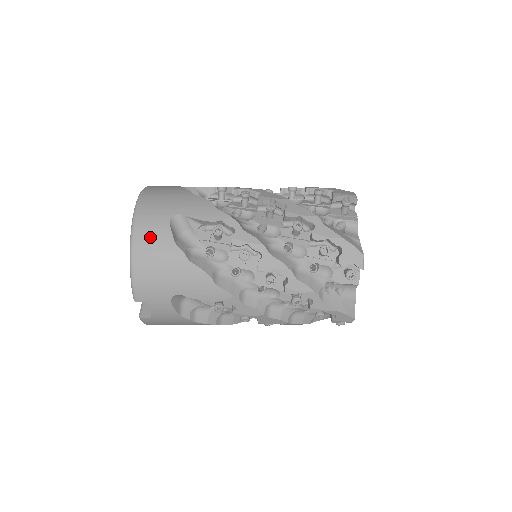
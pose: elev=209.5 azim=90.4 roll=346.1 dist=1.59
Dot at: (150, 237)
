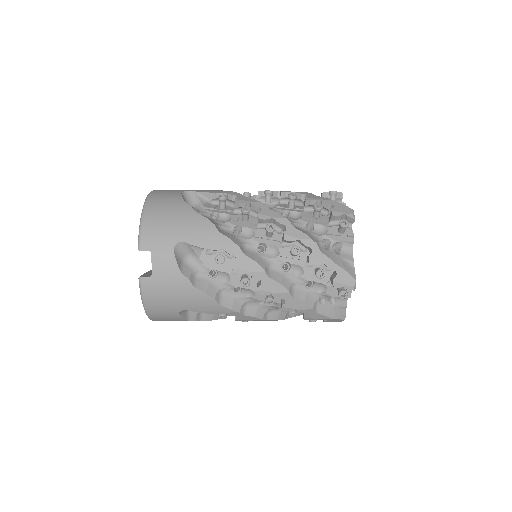
Dot at: (163, 198)
